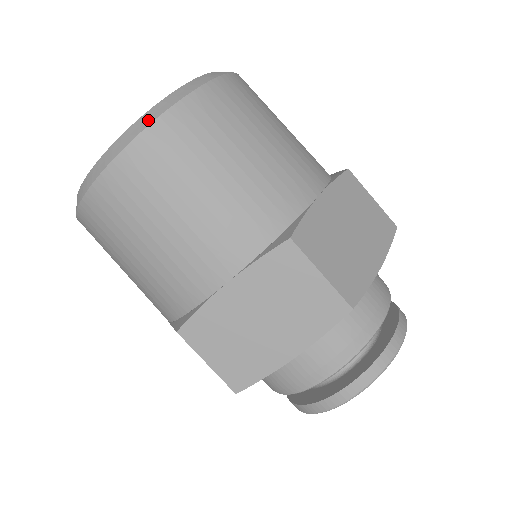
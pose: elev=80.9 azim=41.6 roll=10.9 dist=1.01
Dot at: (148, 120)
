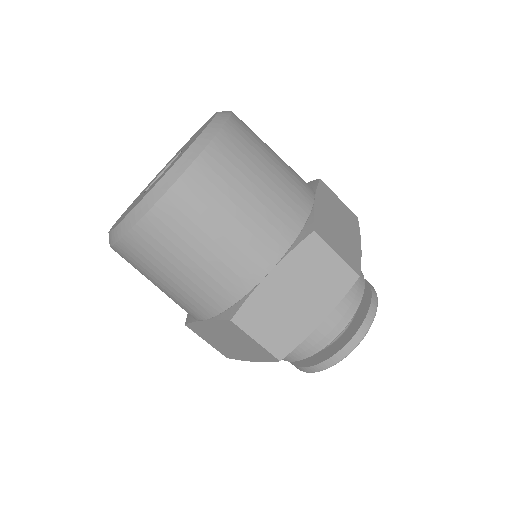
Dot at: (194, 153)
